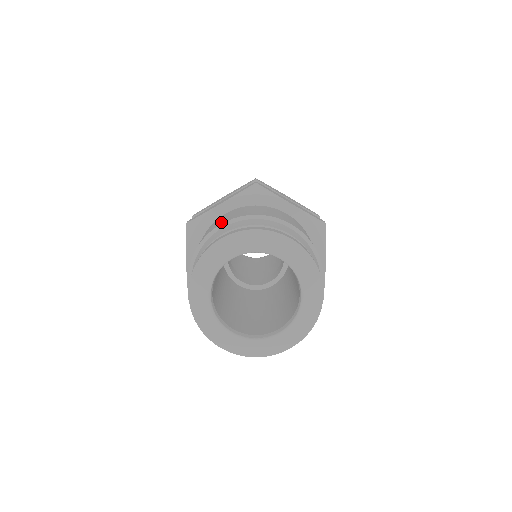
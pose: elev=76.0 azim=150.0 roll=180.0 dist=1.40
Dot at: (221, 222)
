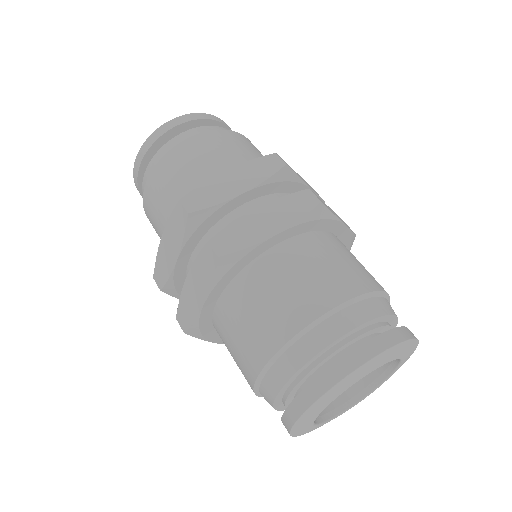
Dot at: (321, 300)
